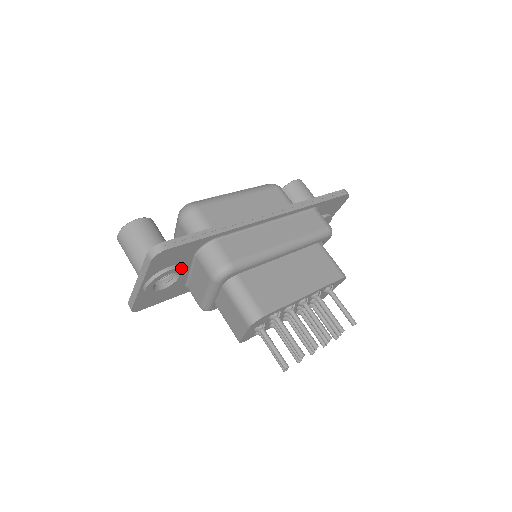
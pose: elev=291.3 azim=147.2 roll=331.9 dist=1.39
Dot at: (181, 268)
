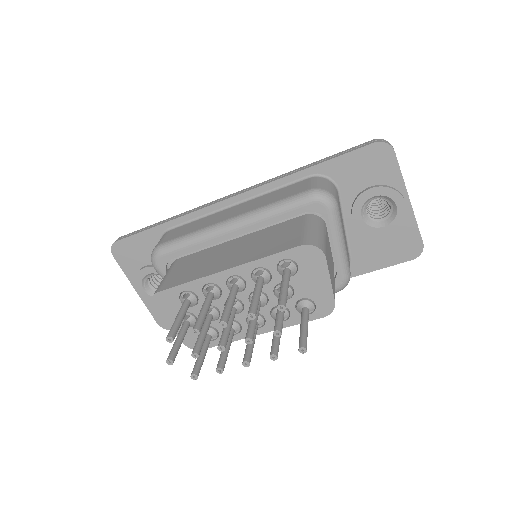
Dot at: occluded
